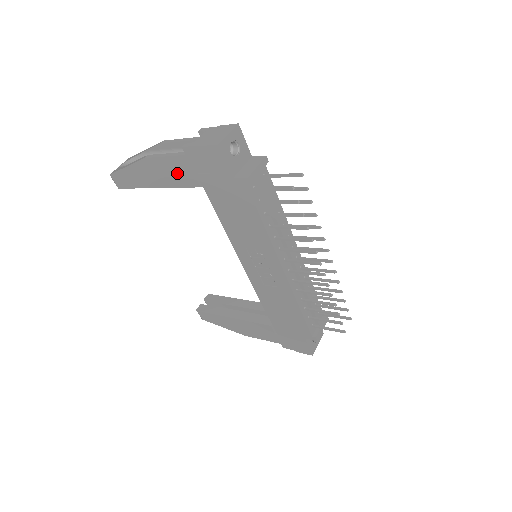
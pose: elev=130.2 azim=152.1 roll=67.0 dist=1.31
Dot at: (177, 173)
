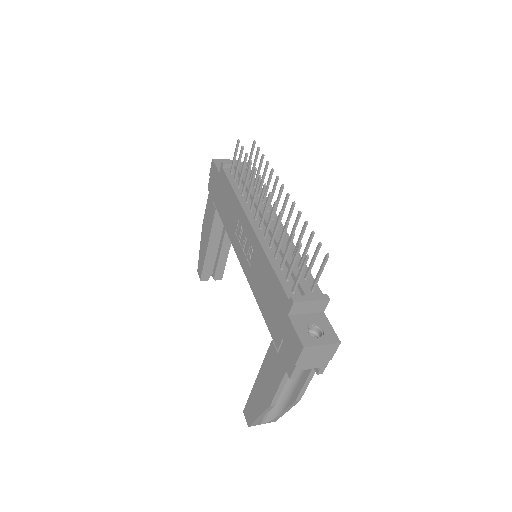
Dot at: (210, 214)
